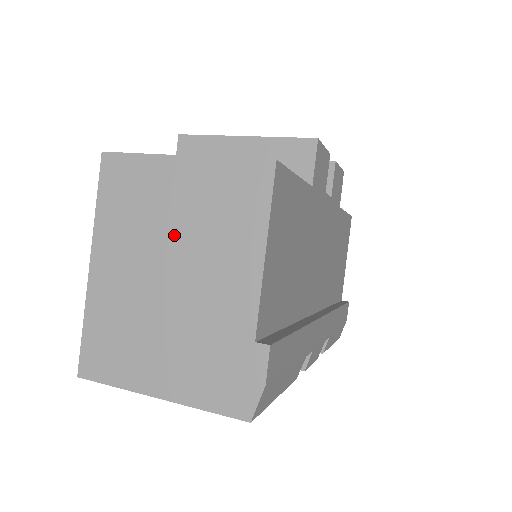
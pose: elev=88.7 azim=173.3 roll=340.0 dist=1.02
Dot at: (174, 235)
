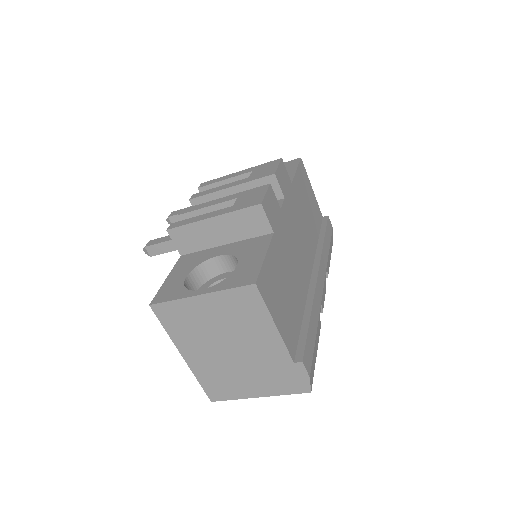
Dot at: (221, 332)
